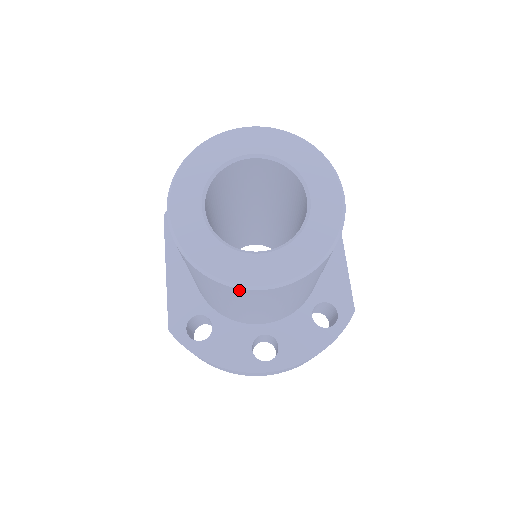
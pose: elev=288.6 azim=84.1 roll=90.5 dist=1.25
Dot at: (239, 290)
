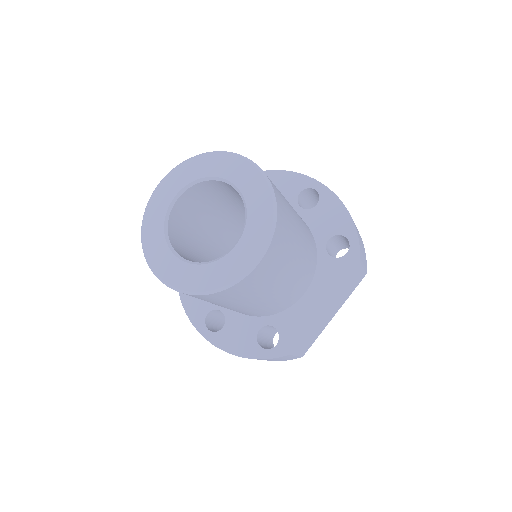
Dot at: occluded
